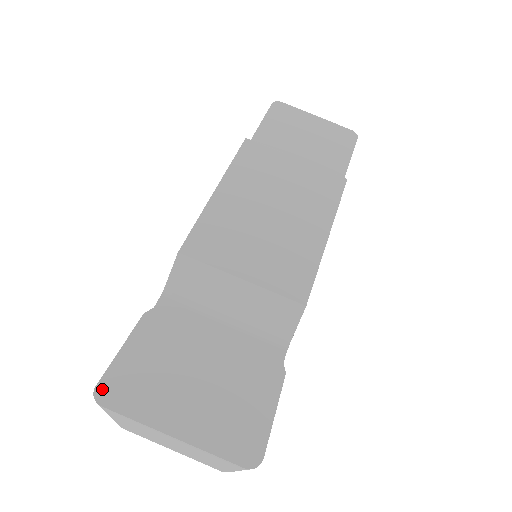
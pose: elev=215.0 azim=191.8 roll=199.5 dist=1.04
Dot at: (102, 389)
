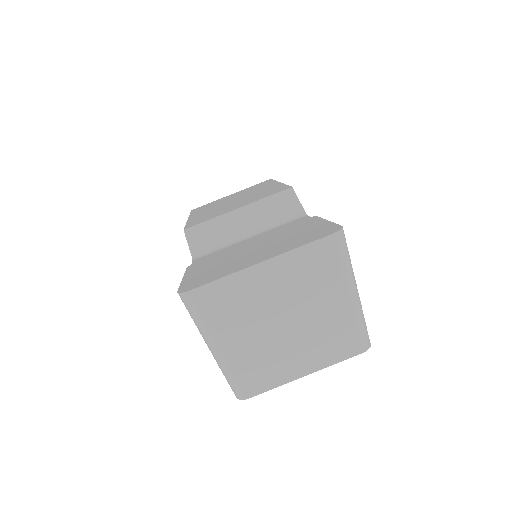
Dot at: (184, 289)
